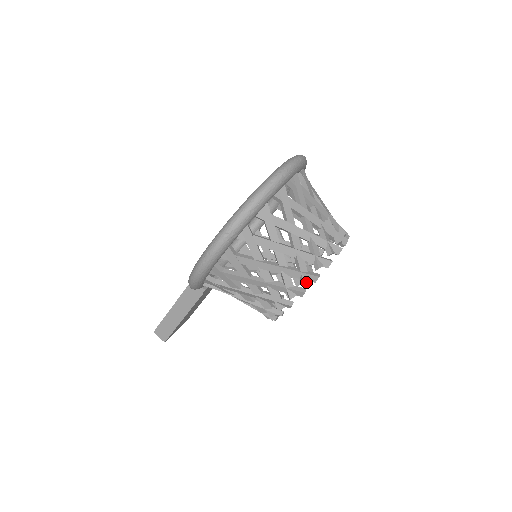
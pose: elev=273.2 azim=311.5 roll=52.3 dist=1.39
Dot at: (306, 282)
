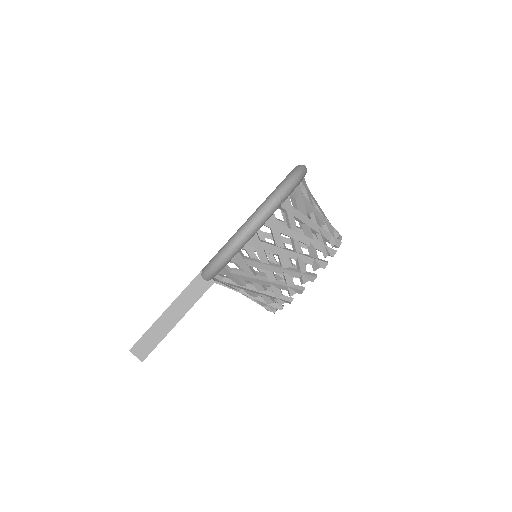
Dot at: (328, 254)
